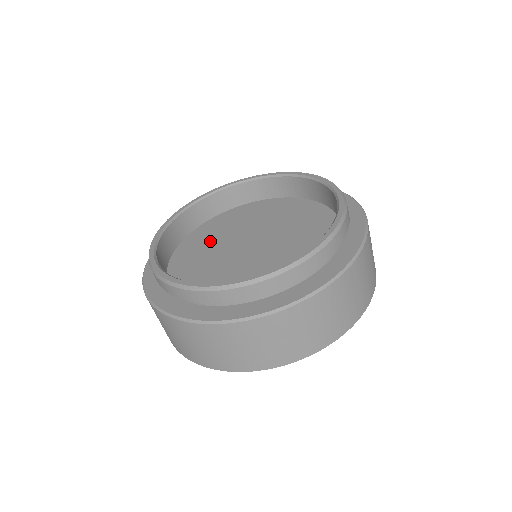
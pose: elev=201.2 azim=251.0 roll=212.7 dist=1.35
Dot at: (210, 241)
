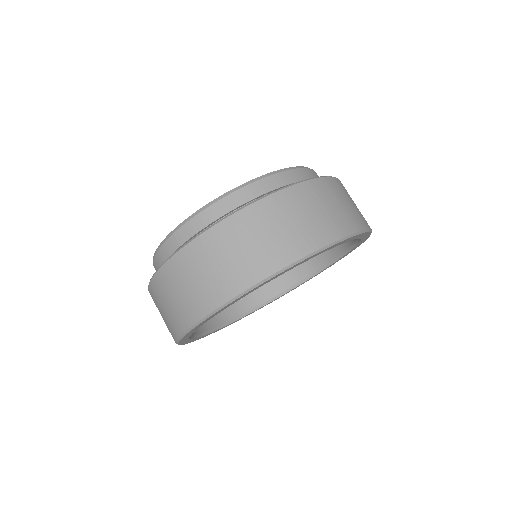
Dot at: occluded
